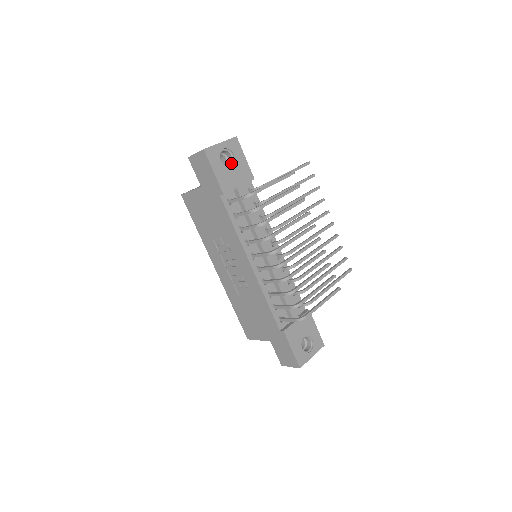
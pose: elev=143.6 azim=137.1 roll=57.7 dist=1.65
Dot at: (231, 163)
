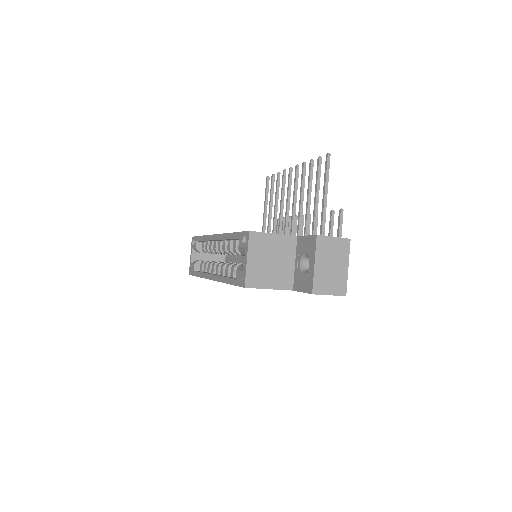
Dot at: occluded
